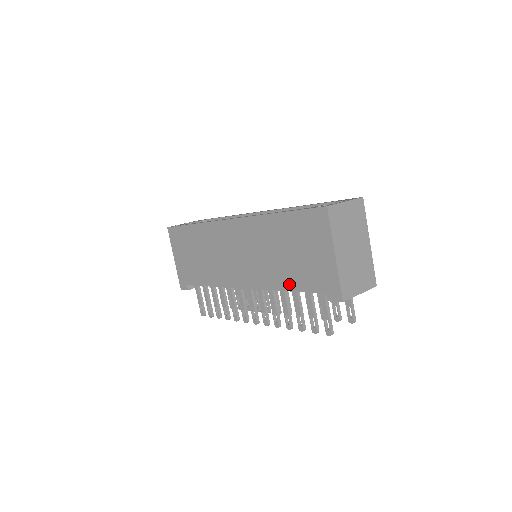
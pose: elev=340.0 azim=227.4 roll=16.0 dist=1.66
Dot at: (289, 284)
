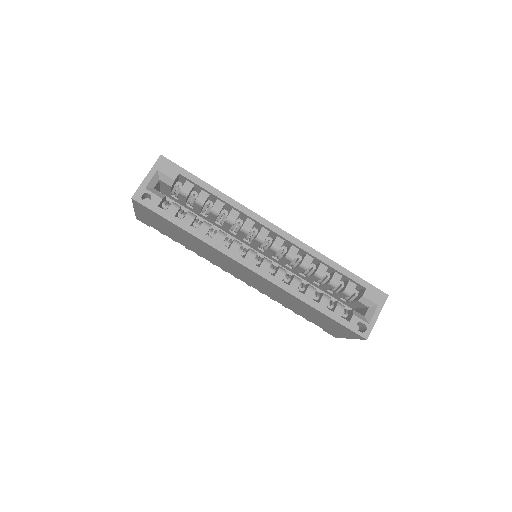
Dot at: (295, 311)
